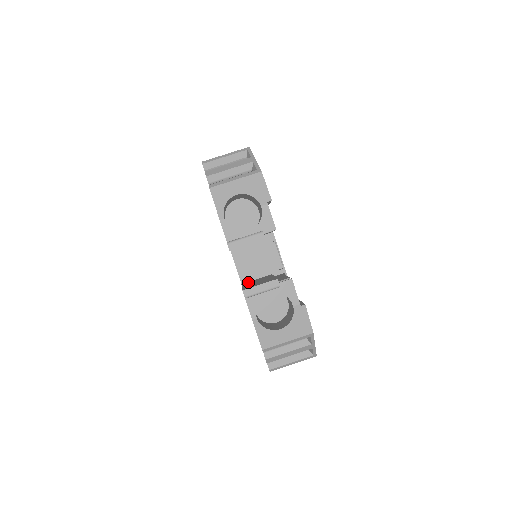
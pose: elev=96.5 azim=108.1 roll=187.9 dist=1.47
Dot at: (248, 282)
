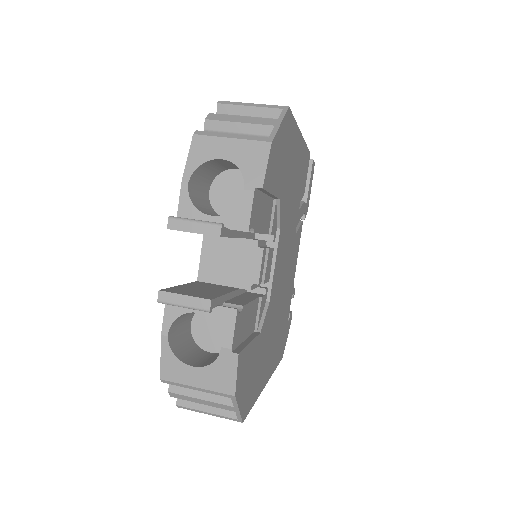
Dot at: (203, 283)
